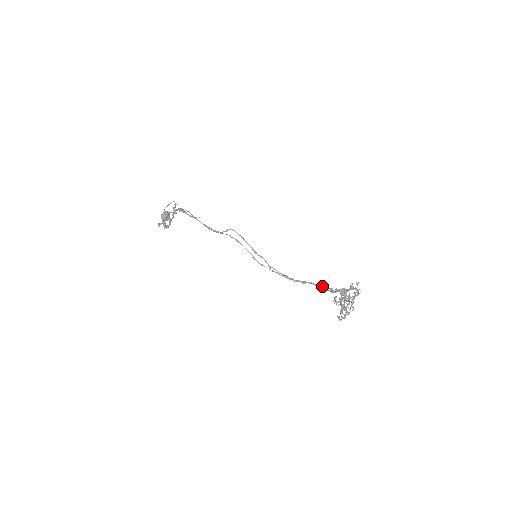
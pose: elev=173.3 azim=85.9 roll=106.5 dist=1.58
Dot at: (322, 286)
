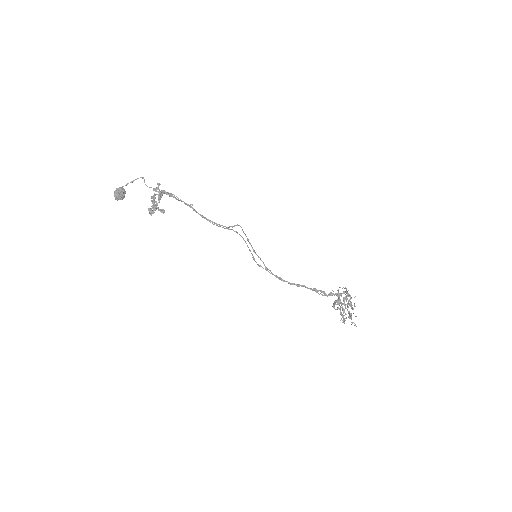
Dot at: (315, 289)
